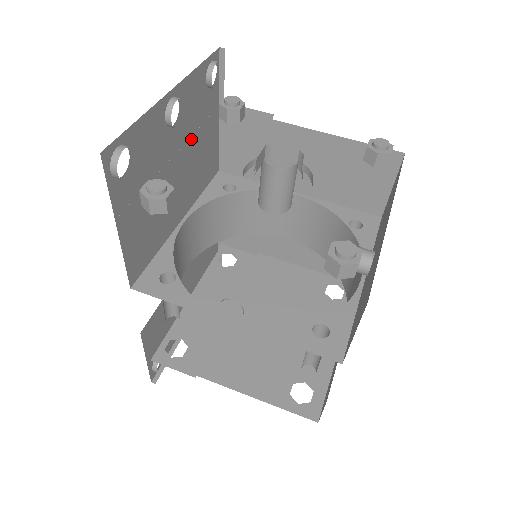
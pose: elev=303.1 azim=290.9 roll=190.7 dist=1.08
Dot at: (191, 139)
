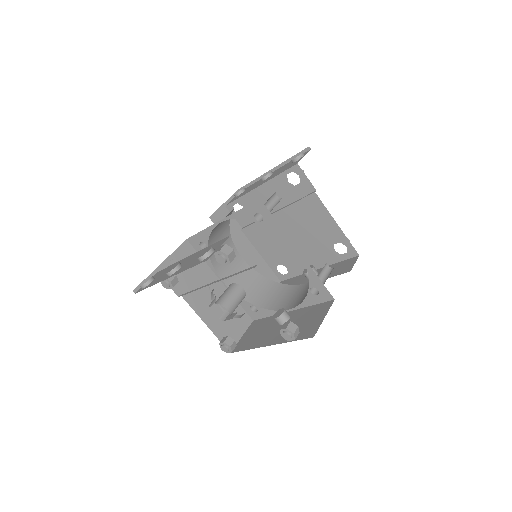
Dot at: (203, 243)
